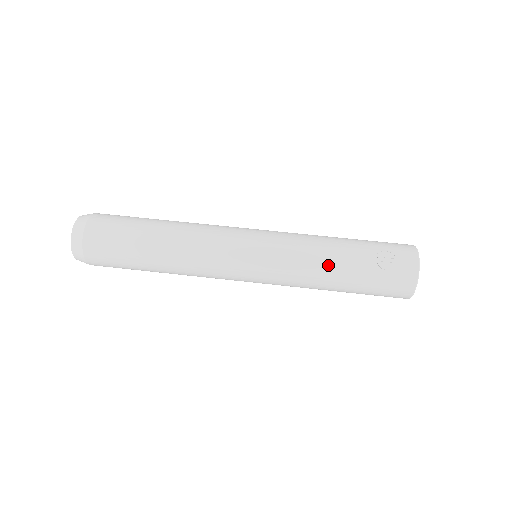
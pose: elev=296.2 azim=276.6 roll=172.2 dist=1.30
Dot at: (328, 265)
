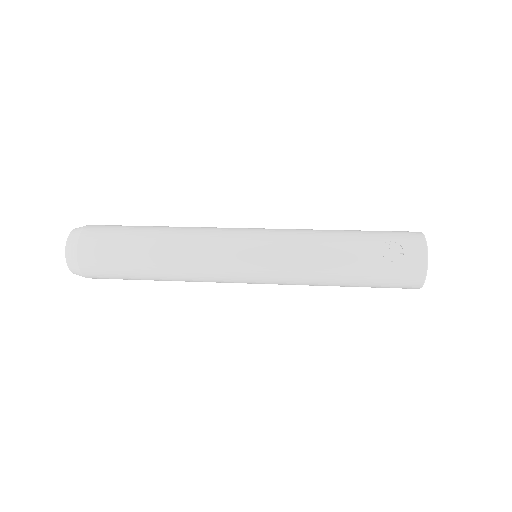
Dot at: (331, 261)
